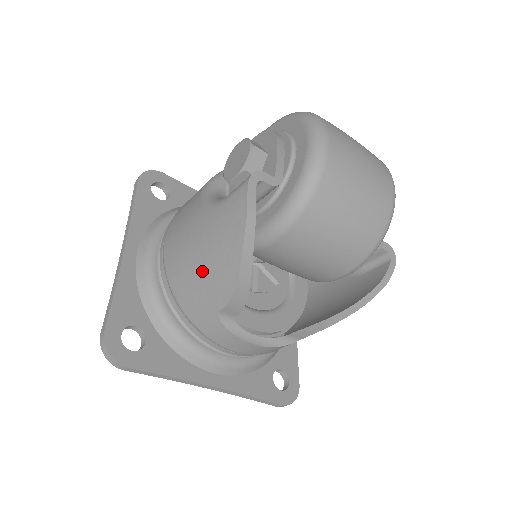
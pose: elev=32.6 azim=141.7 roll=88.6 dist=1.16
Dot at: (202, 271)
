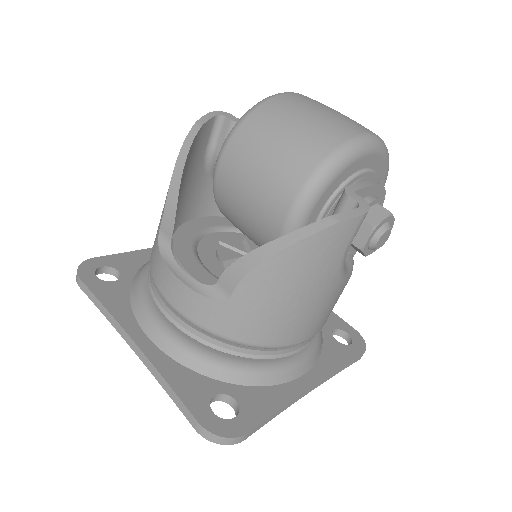
Dot at: occluded
